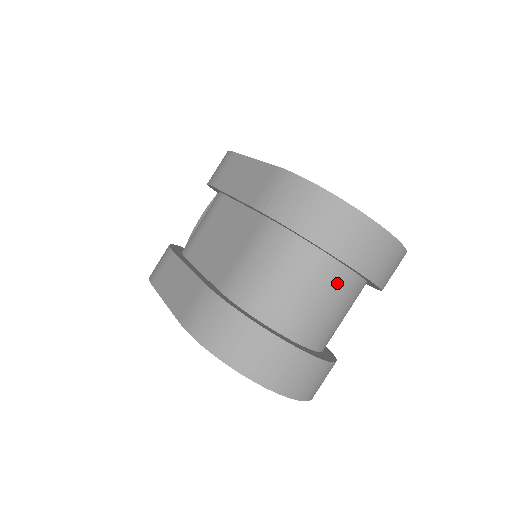
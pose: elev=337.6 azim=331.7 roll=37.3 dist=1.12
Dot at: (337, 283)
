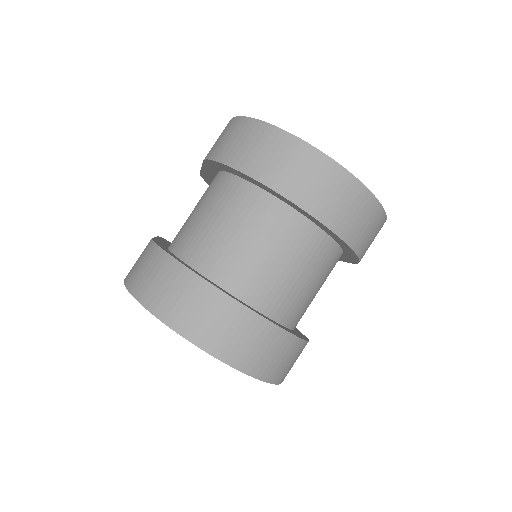
Dot at: (279, 225)
